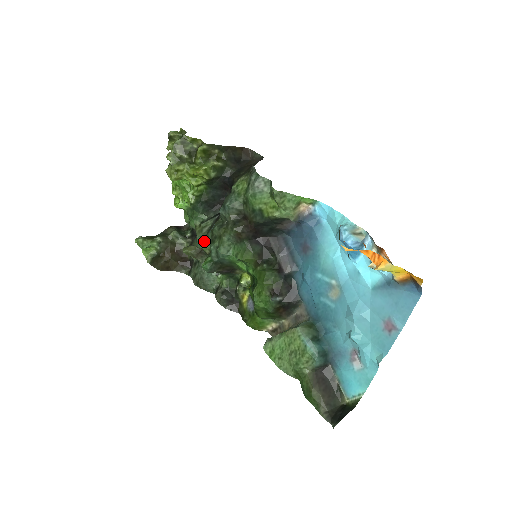
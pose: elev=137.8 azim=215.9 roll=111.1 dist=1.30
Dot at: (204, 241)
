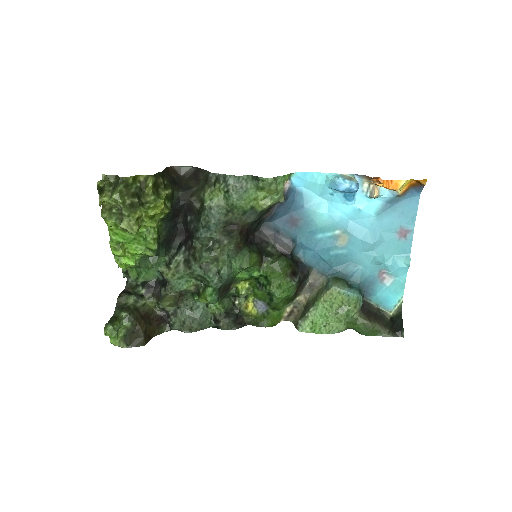
Dot at: (184, 280)
